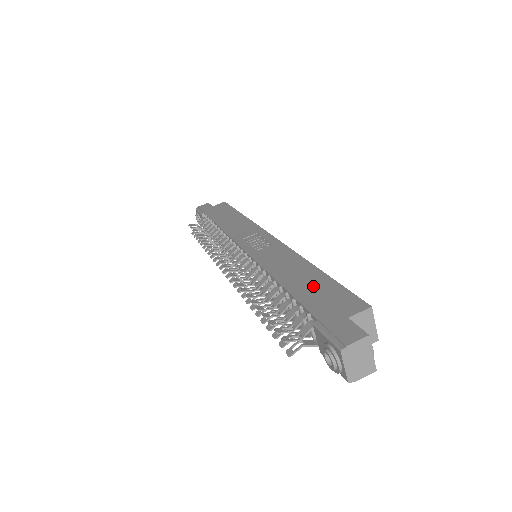
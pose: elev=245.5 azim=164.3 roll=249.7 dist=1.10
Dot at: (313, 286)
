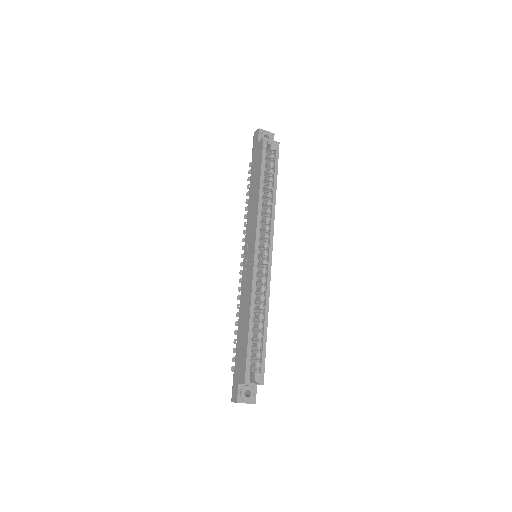
Dot at: (242, 342)
